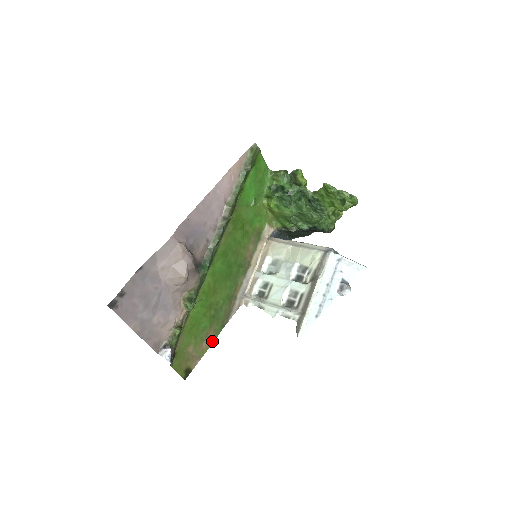
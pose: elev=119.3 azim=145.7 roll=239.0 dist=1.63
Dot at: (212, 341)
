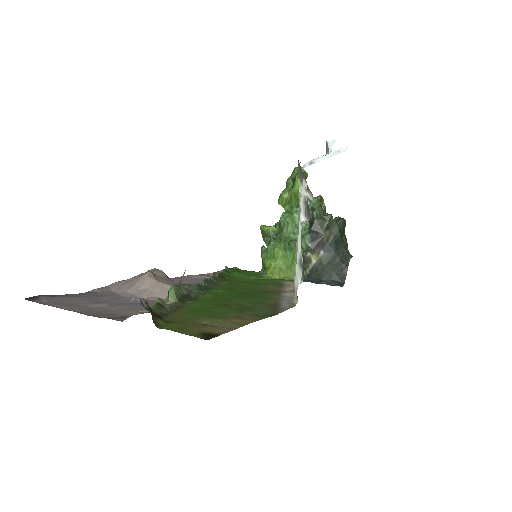
Dot at: (255, 321)
